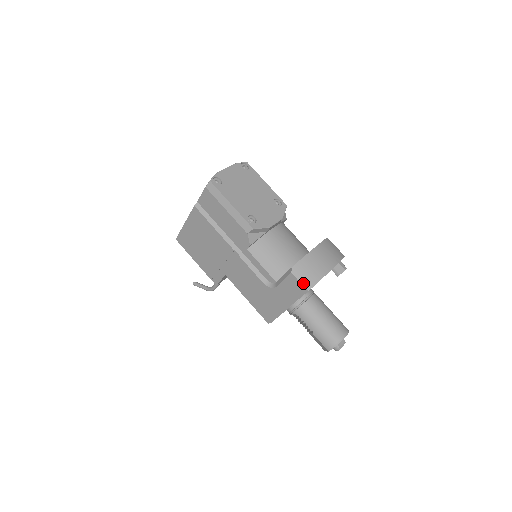
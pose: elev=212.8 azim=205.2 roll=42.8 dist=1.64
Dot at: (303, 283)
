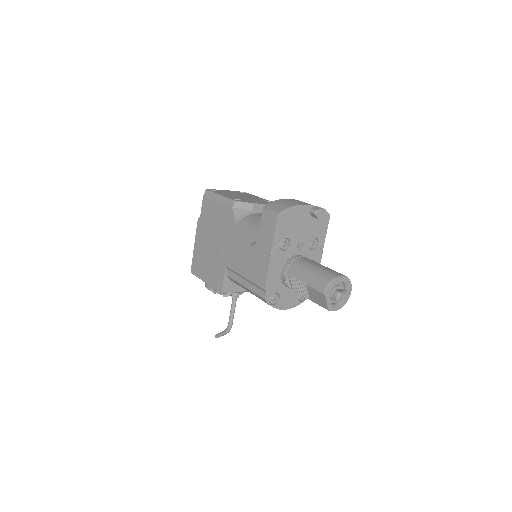
Dot at: (273, 210)
